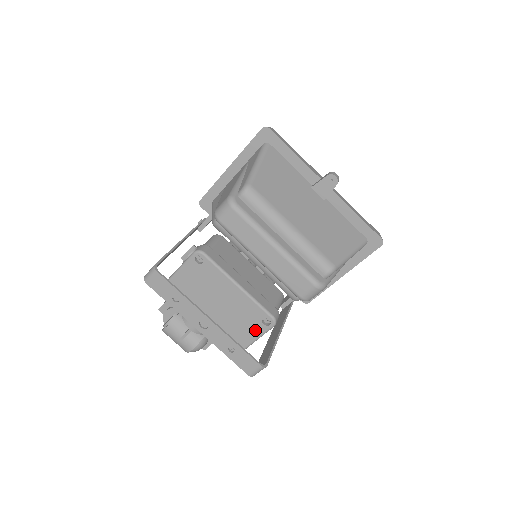
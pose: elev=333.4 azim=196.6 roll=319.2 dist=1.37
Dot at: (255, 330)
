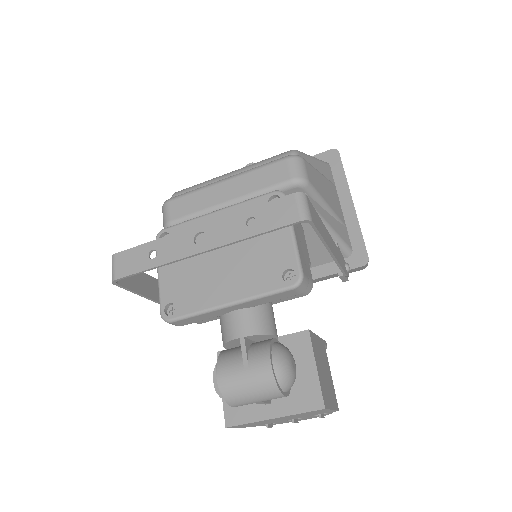
Dot at: occluded
